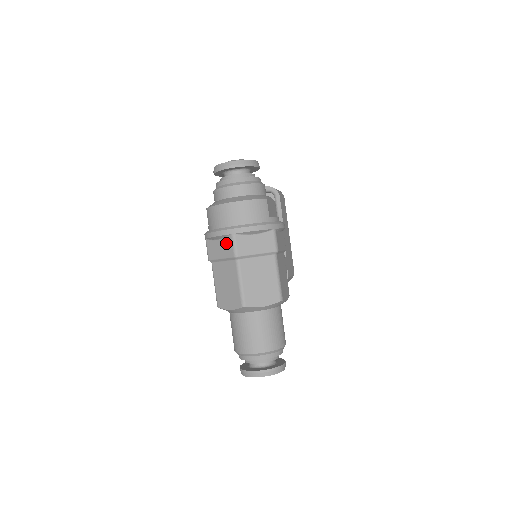
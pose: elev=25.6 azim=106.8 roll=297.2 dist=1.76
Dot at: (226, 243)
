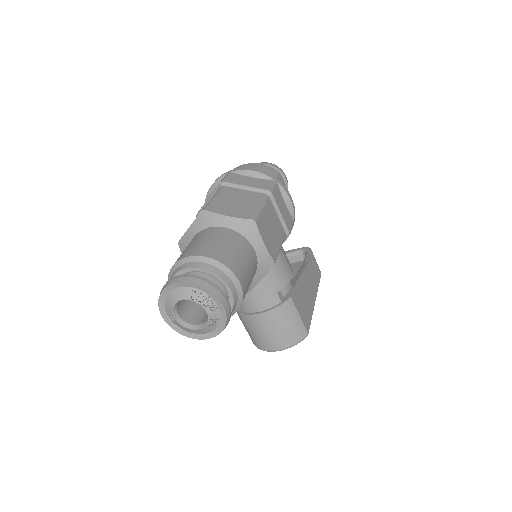
Dot at: occluded
